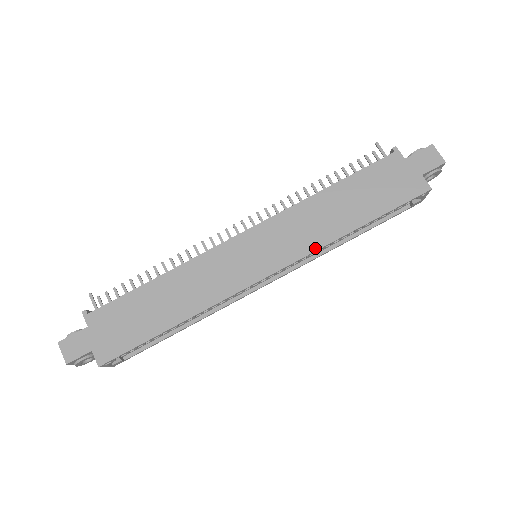
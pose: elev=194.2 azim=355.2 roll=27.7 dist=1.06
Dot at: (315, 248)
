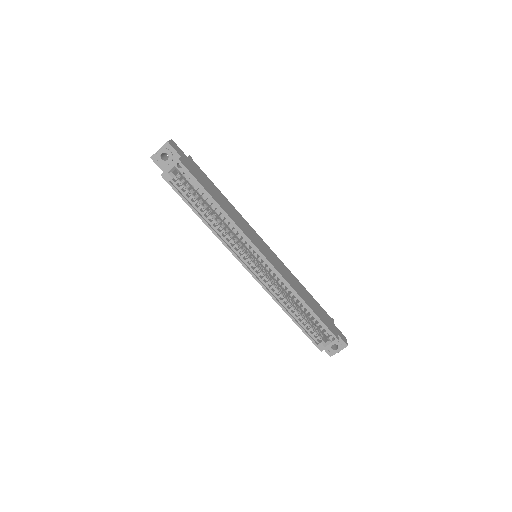
Dot at: (287, 281)
